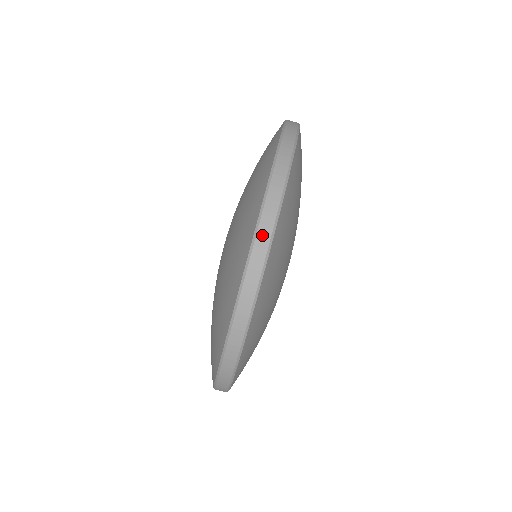
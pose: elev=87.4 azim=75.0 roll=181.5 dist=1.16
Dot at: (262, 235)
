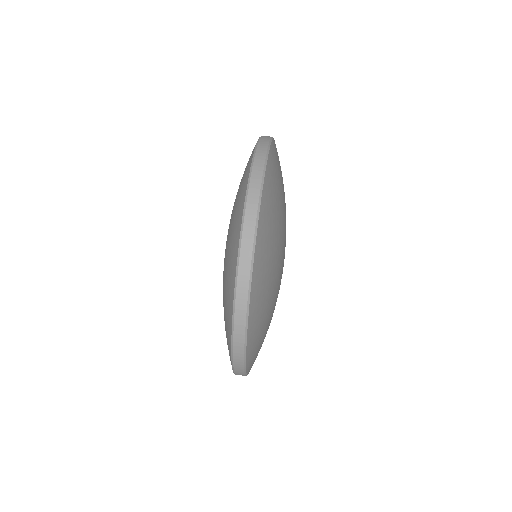
Dot at: (254, 180)
